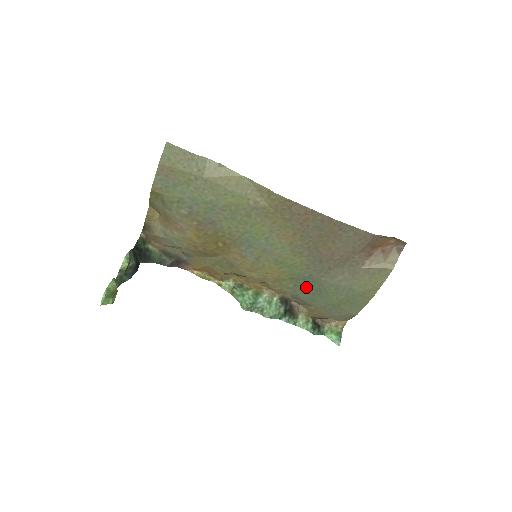
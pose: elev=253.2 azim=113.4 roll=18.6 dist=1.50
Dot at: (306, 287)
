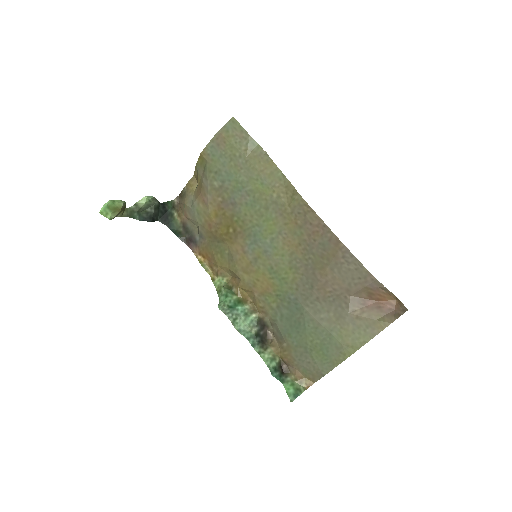
Dot at: (287, 313)
